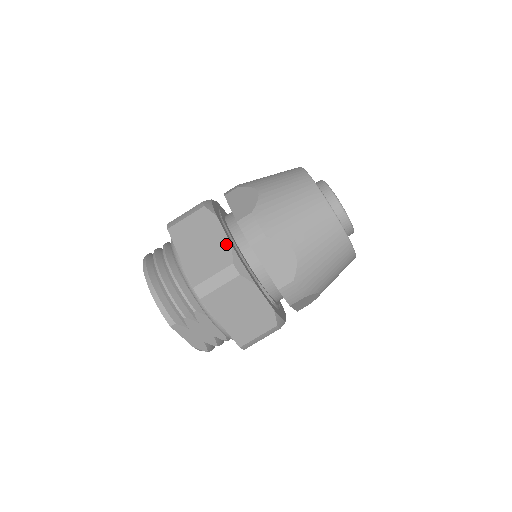
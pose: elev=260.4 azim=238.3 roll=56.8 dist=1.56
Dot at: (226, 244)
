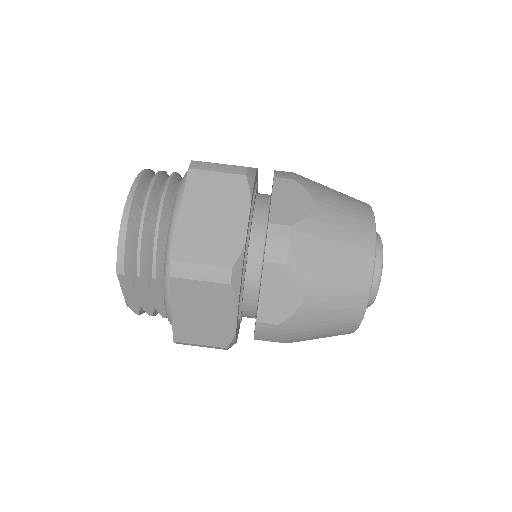
Dot at: (240, 239)
